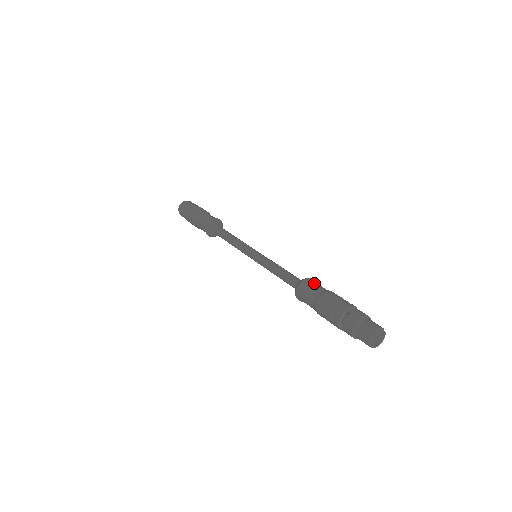
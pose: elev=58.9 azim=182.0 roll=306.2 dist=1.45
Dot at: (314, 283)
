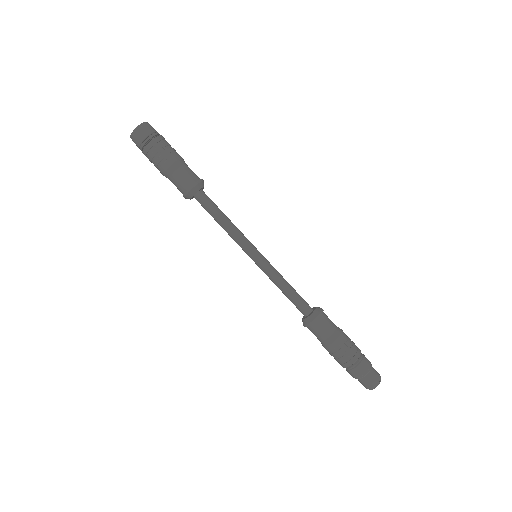
Dot at: (325, 321)
